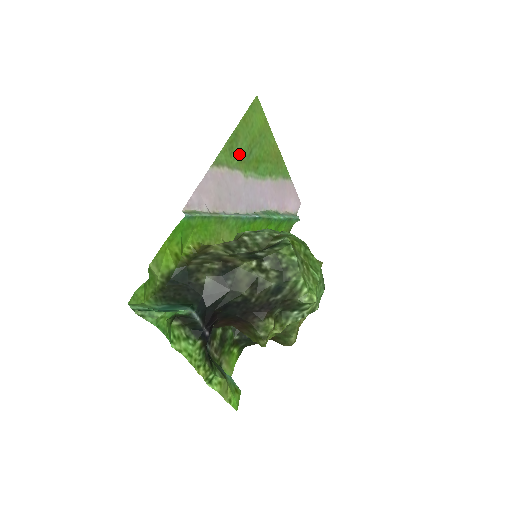
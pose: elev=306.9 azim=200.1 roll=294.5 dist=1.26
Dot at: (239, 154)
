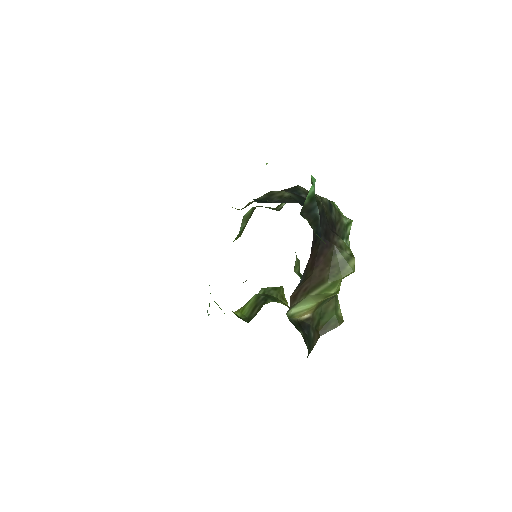
Dot at: occluded
